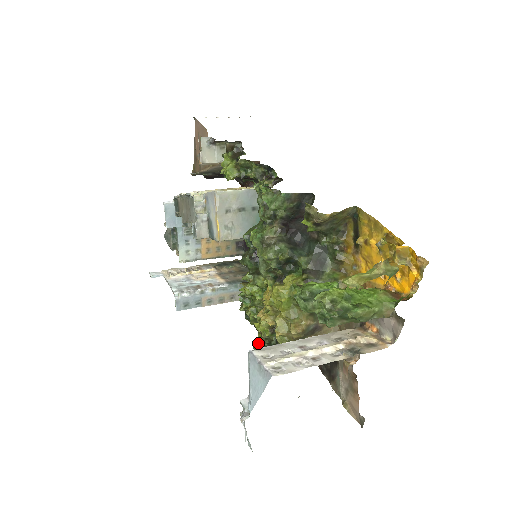
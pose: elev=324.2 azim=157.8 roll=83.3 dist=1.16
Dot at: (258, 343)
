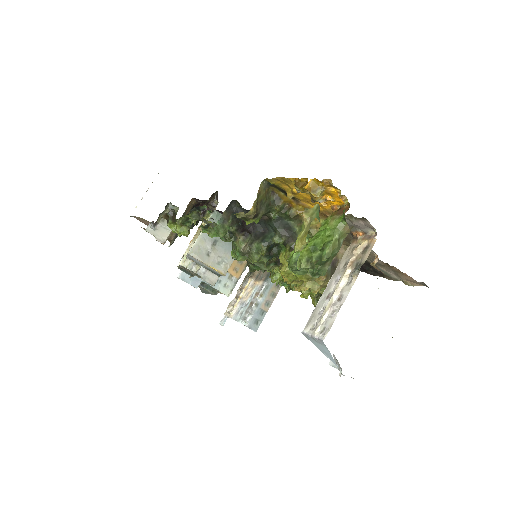
Dot at: (315, 305)
